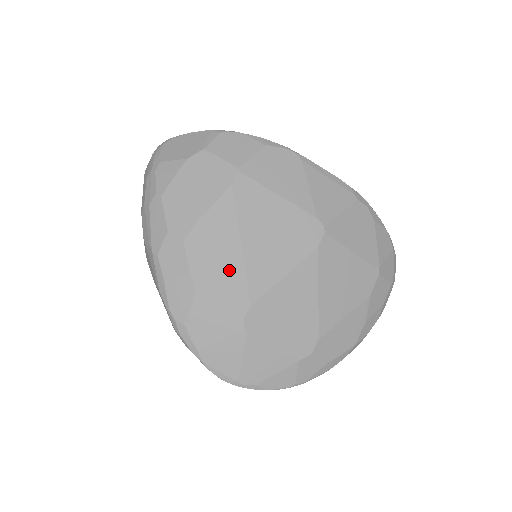
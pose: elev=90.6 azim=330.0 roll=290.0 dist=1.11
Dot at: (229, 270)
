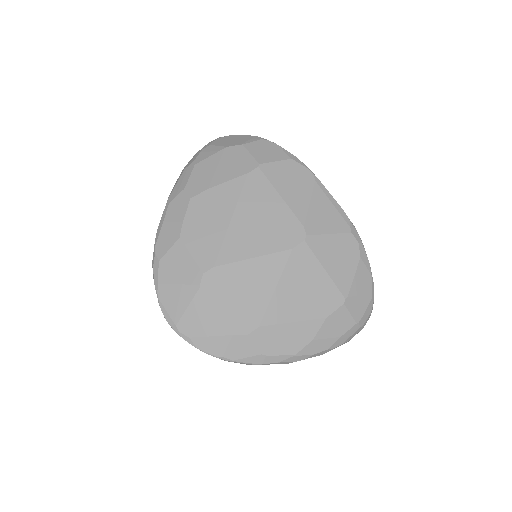
Dot at: (212, 233)
